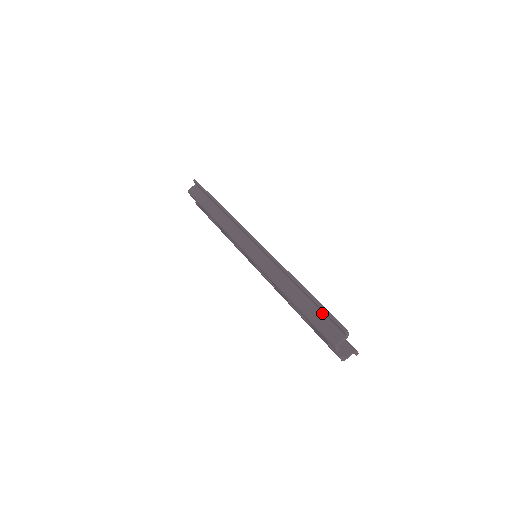
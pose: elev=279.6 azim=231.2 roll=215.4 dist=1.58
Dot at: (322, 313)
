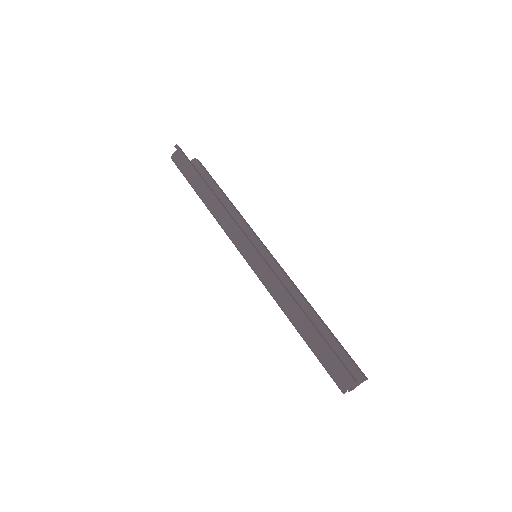
Dot at: occluded
